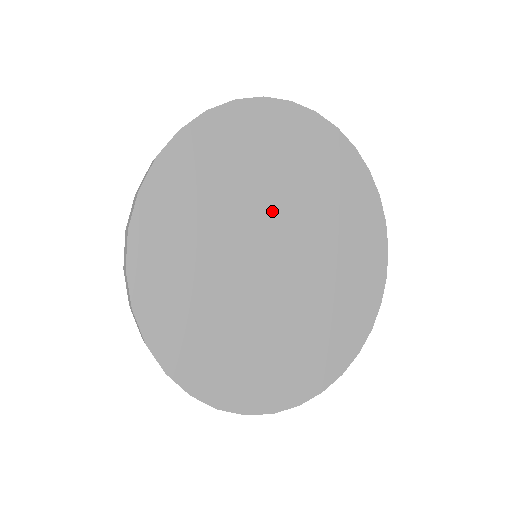
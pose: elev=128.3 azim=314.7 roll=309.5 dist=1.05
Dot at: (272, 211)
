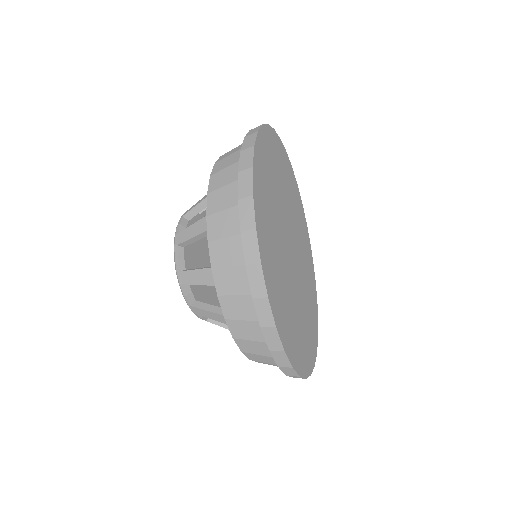
Dot at: (284, 214)
